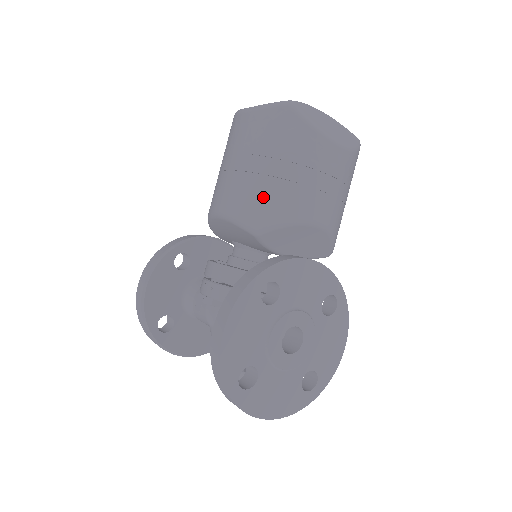
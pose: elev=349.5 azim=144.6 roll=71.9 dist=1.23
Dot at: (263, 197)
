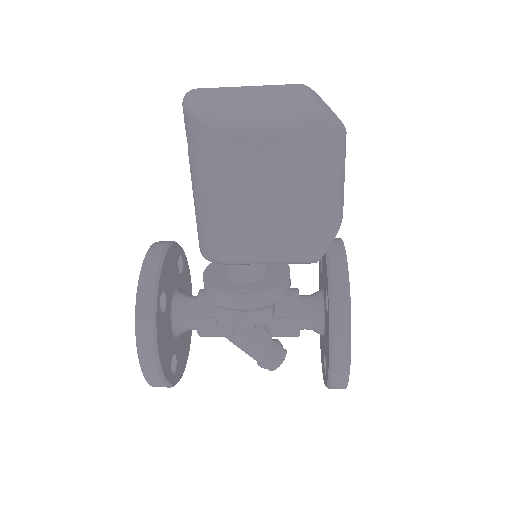
Dot at: (320, 226)
